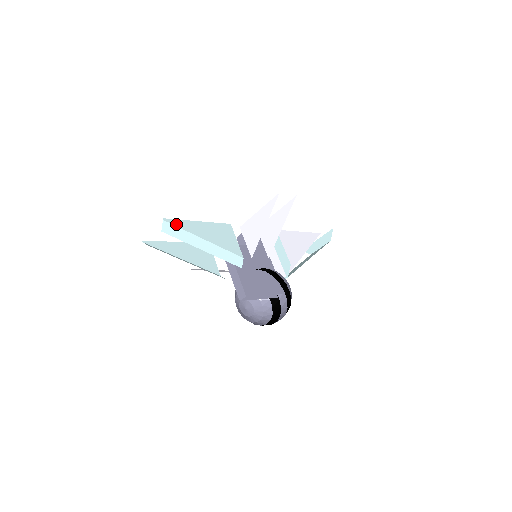
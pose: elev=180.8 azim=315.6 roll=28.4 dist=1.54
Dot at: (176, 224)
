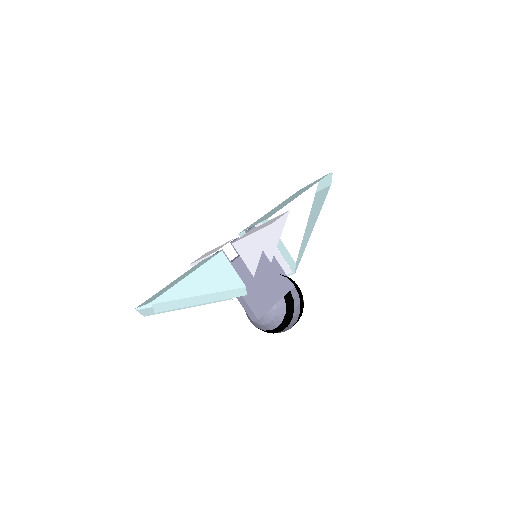
Dot at: (167, 298)
